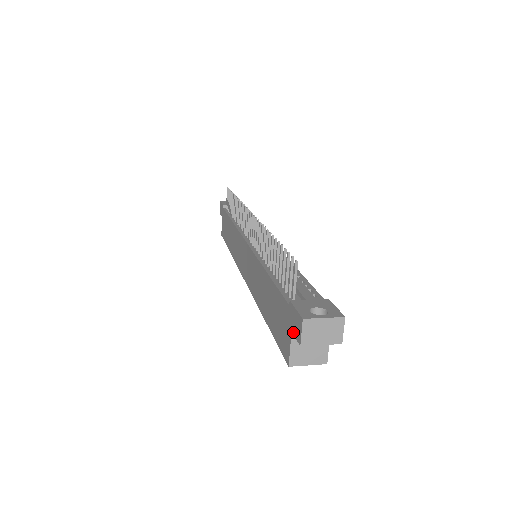
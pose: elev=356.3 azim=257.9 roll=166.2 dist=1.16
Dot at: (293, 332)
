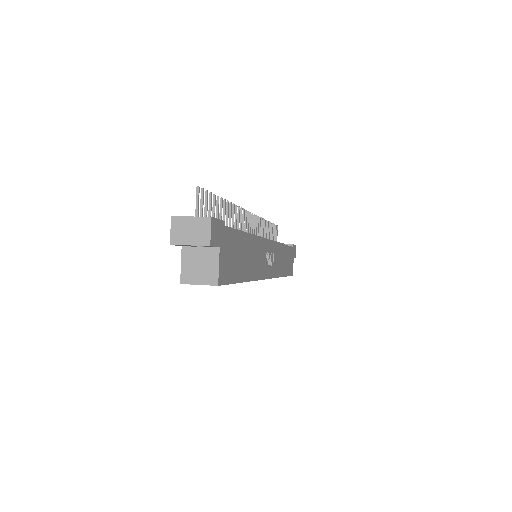
Dot at: occluded
